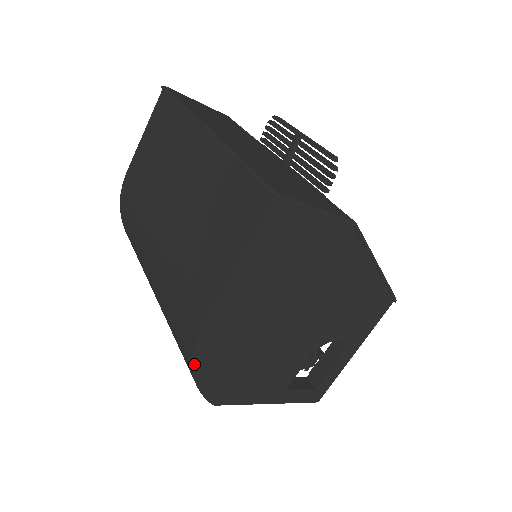
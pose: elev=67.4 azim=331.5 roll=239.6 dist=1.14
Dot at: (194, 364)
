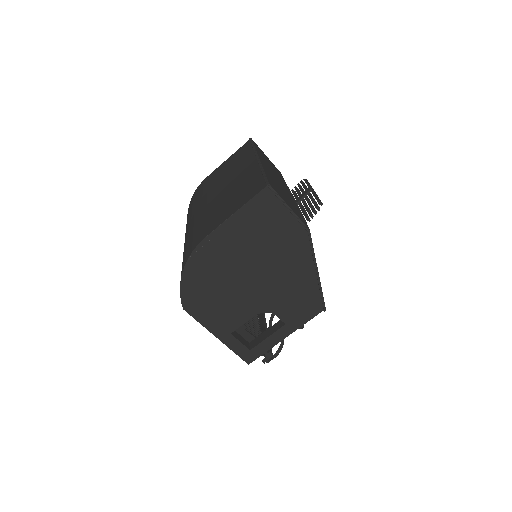
Dot at: (185, 267)
